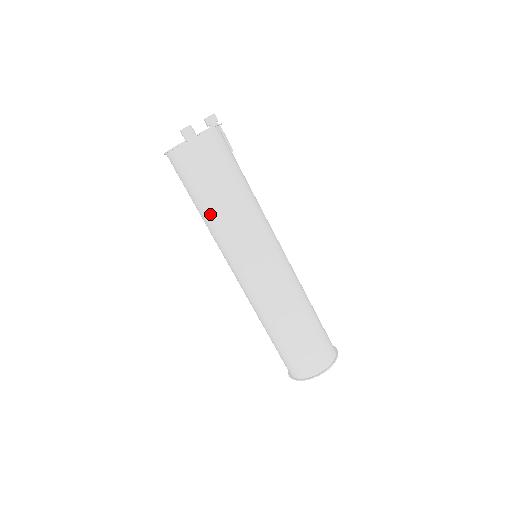
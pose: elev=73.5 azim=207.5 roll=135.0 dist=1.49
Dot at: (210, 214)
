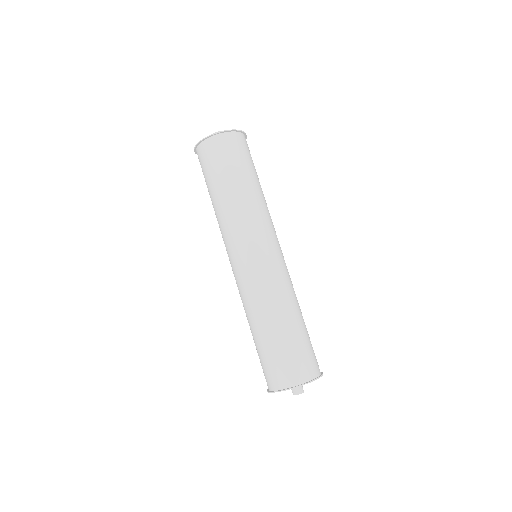
Dot at: (232, 196)
